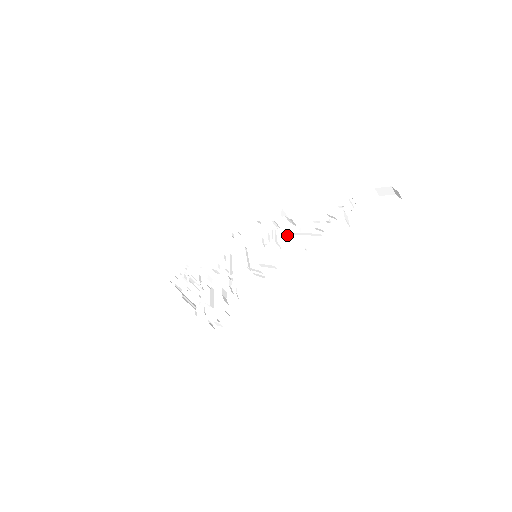
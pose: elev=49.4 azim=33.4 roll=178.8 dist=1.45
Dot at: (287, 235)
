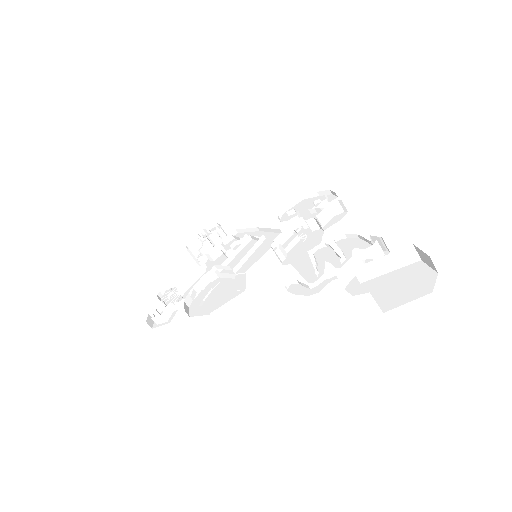
Dot at: (304, 247)
